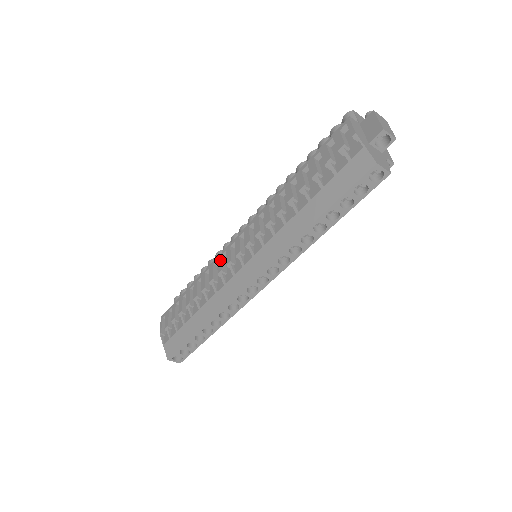
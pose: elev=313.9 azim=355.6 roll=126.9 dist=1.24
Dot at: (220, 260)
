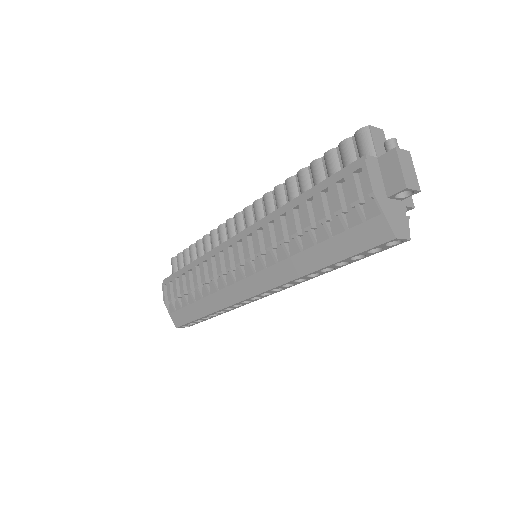
Dot at: (218, 258)
